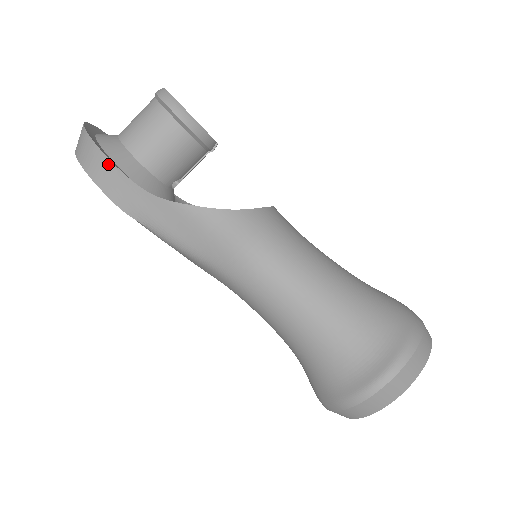
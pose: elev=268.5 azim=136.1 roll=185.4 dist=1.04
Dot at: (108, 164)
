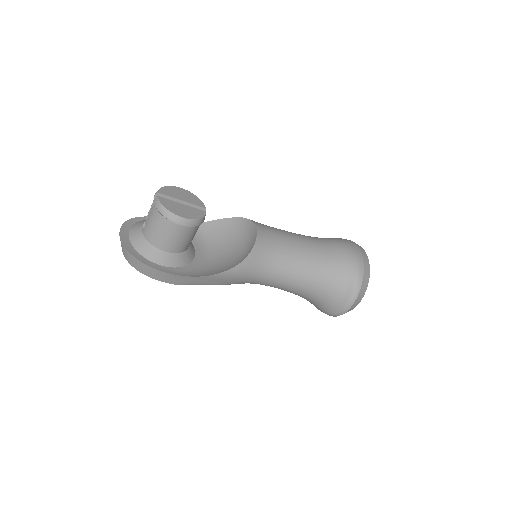
Dot at: (159, 272)
